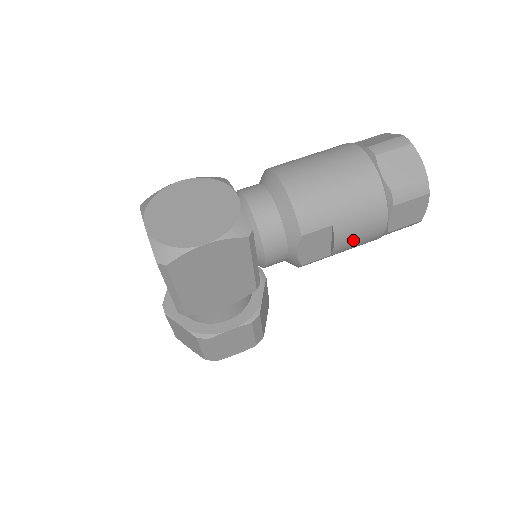
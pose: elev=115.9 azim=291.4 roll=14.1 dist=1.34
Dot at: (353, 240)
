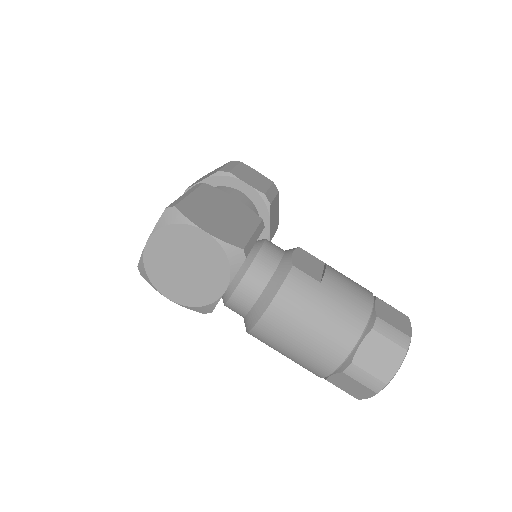
Dot at: occluded
